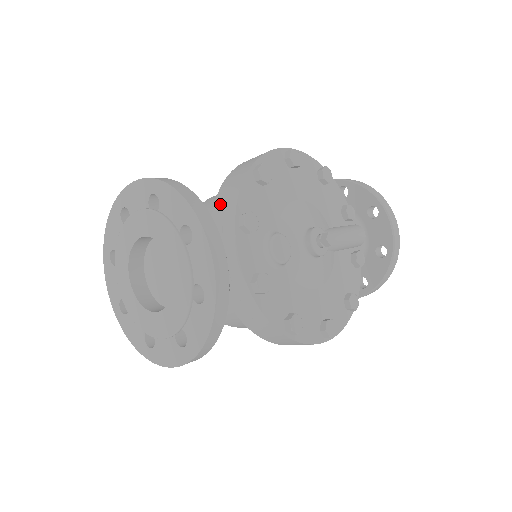
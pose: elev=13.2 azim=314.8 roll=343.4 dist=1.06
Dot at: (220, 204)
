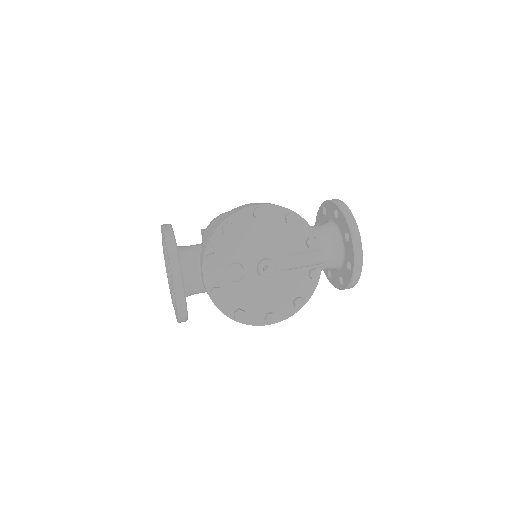
Dot at: (205, 242)
